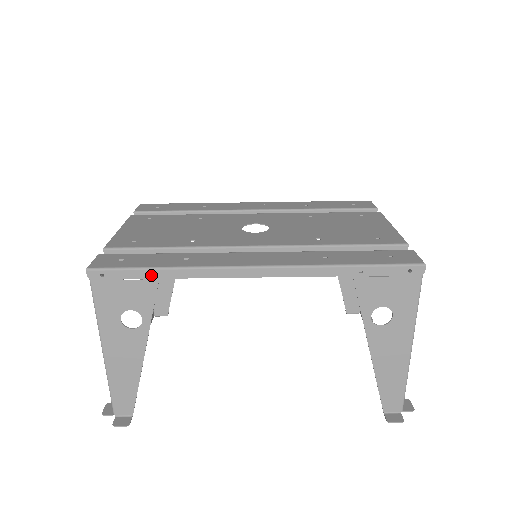
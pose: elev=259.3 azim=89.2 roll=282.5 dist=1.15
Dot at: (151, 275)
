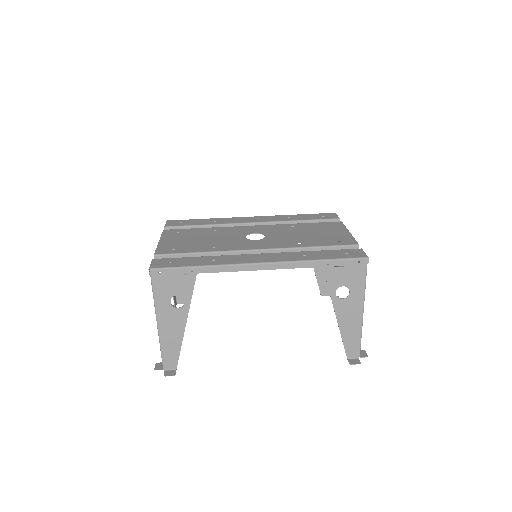
Dot at: (191, 271)
